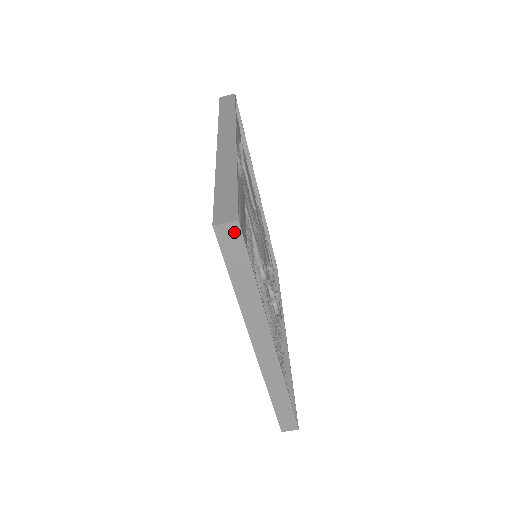
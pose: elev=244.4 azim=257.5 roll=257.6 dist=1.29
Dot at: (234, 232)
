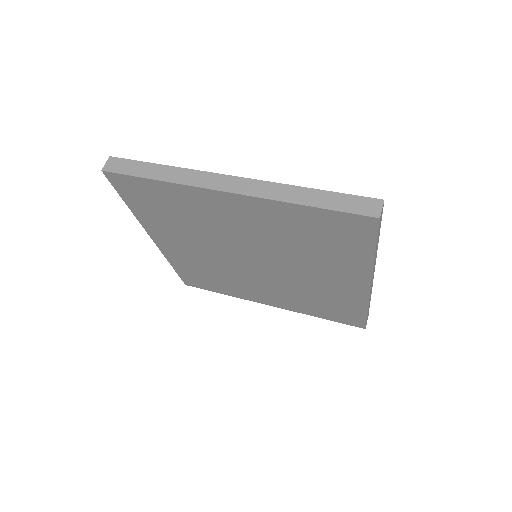
Dot at: (115, 162)
